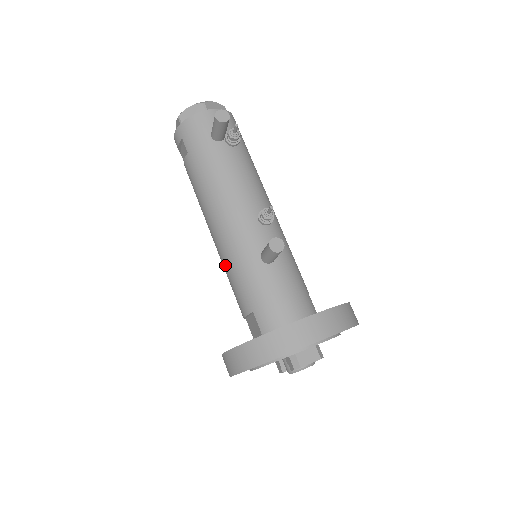
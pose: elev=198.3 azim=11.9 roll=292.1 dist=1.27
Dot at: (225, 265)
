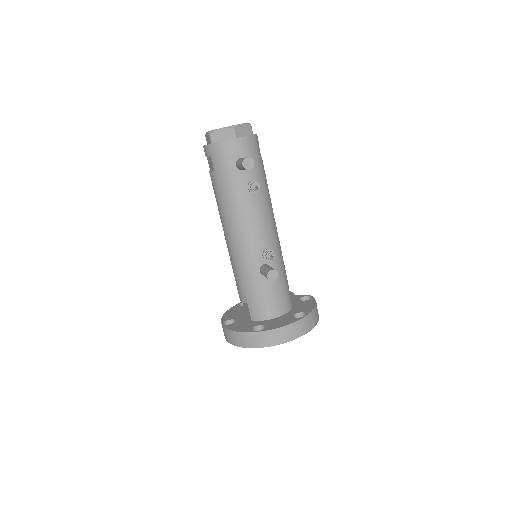
Dot at: (232, 263)
